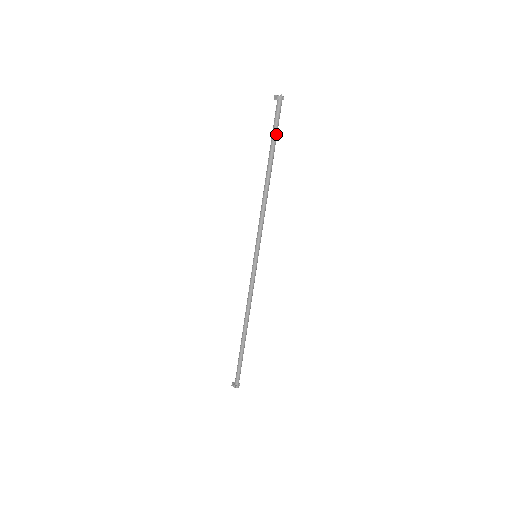
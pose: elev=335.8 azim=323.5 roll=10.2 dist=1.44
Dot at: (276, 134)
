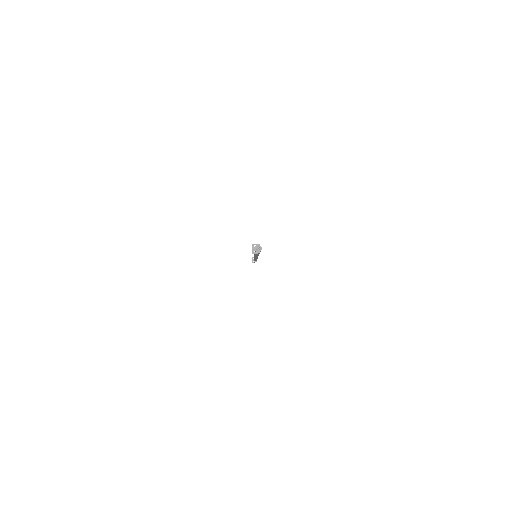
Dot at: occluded
